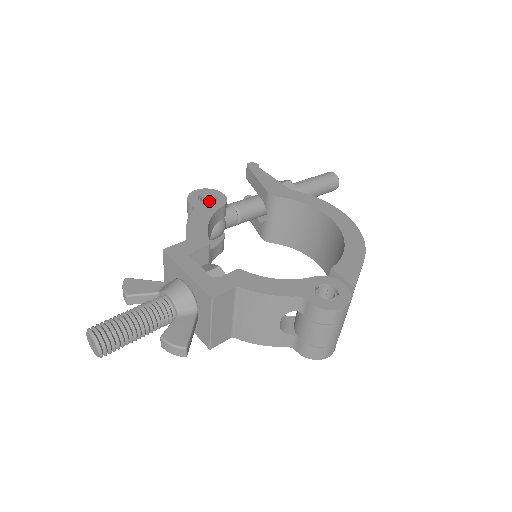
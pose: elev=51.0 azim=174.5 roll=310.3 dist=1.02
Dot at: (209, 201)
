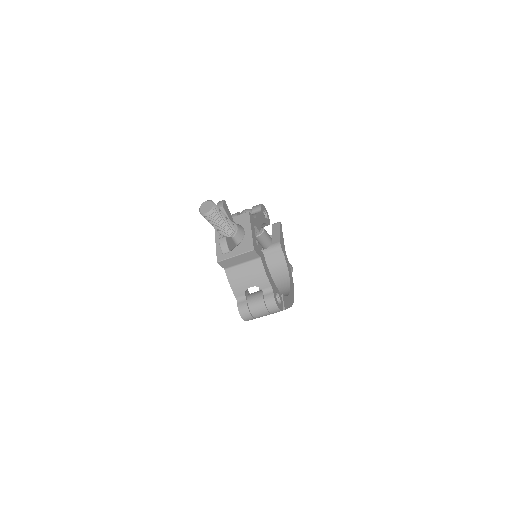
Dot at: occluded
